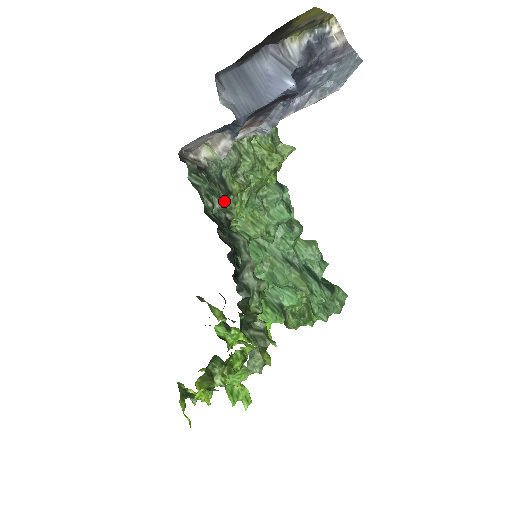
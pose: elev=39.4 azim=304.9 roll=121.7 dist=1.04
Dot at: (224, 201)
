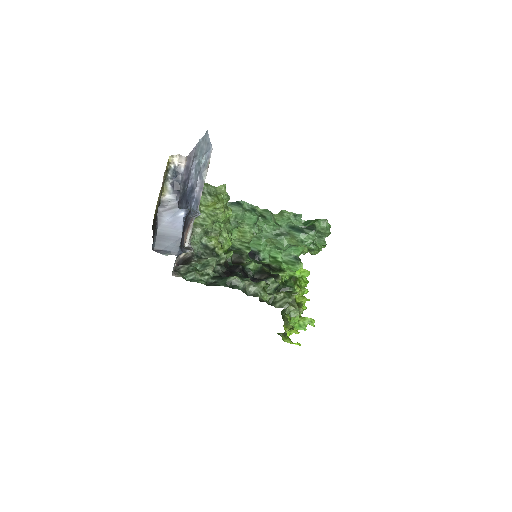
Dot at: (213, 263)
